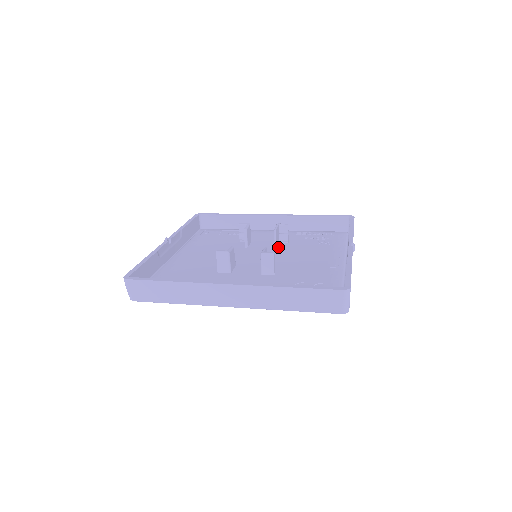
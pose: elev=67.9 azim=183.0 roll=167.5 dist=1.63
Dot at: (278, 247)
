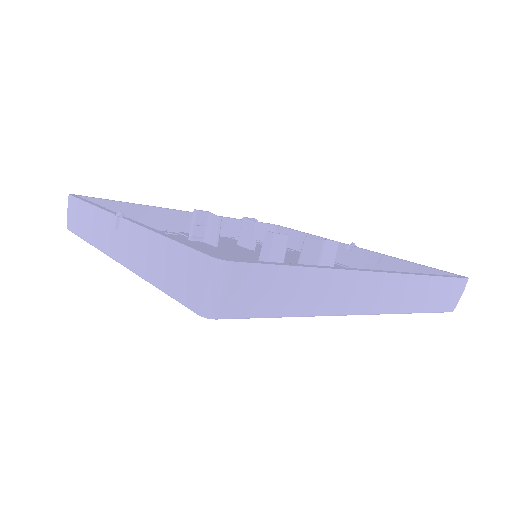
Dot at: (253, 249)
